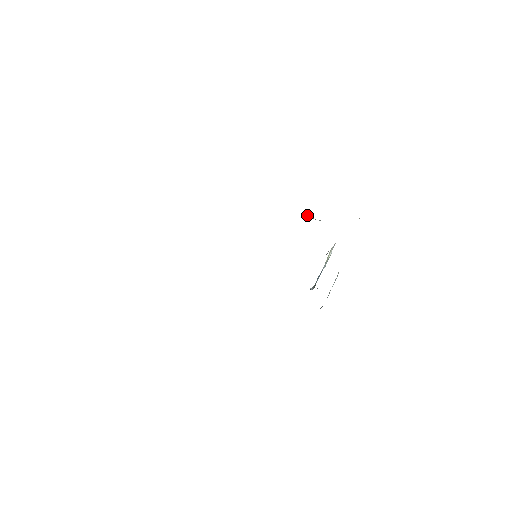
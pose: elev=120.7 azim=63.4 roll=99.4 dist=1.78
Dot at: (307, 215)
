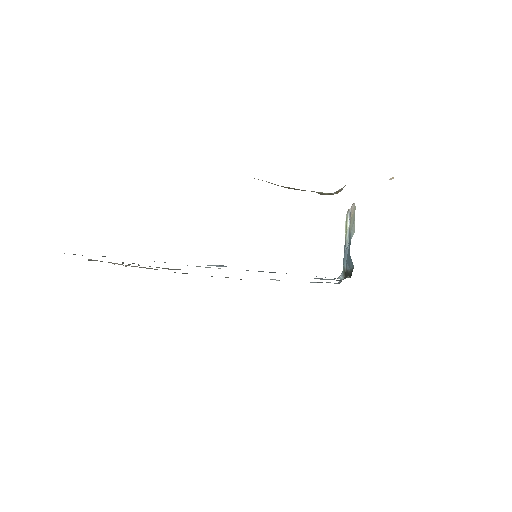
Dot at: occluded
